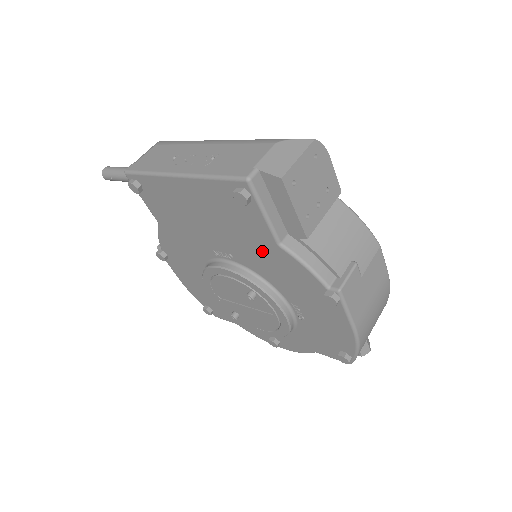
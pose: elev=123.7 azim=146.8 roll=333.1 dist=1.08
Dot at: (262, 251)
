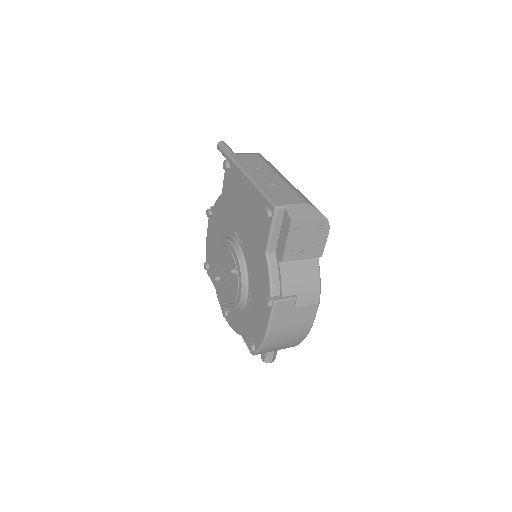
Dot at: (257, 251)
